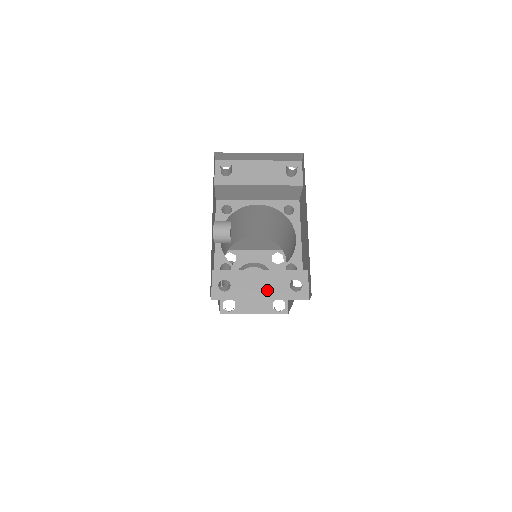
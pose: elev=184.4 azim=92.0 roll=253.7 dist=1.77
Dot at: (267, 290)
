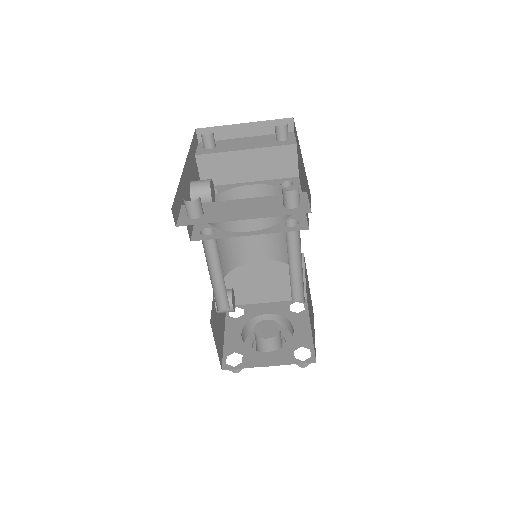
Dot at: (252, 212)
